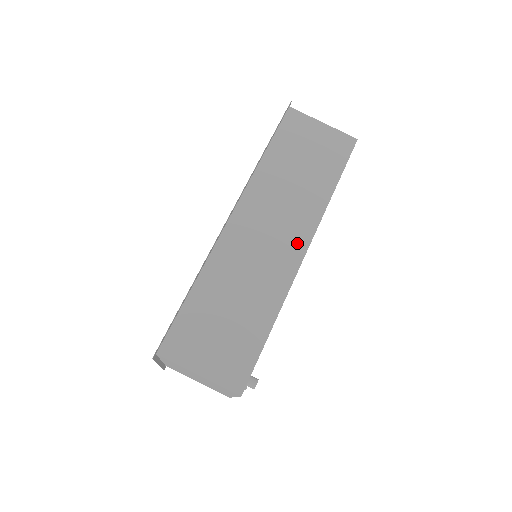
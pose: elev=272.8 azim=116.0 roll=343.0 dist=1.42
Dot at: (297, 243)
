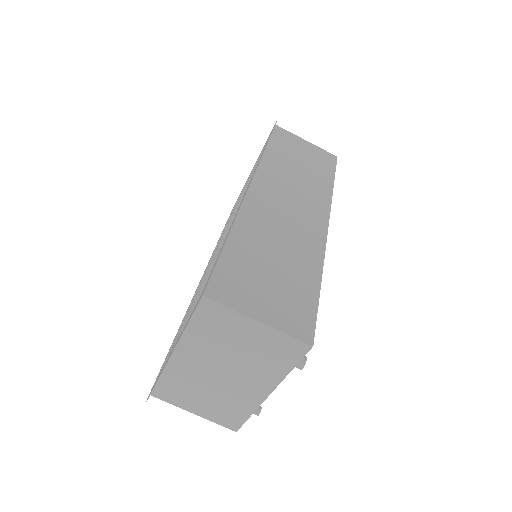
Dot at: (318, 217)
